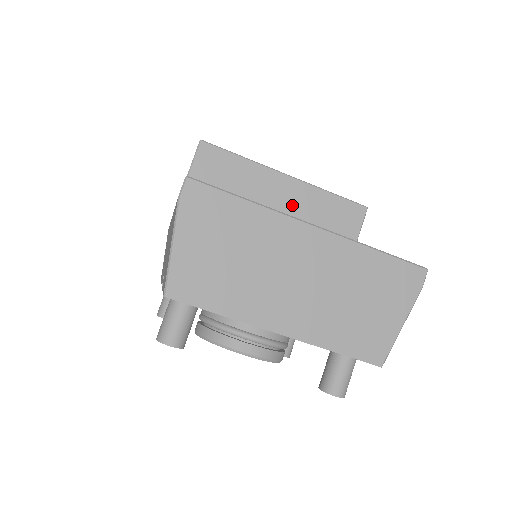
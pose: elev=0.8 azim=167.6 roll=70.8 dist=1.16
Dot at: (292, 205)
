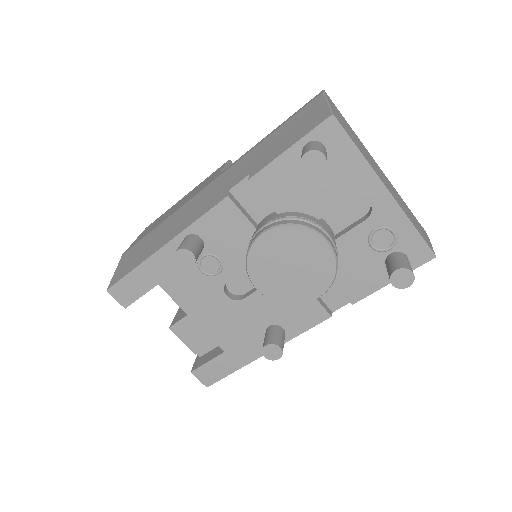
Dot at: occluded
